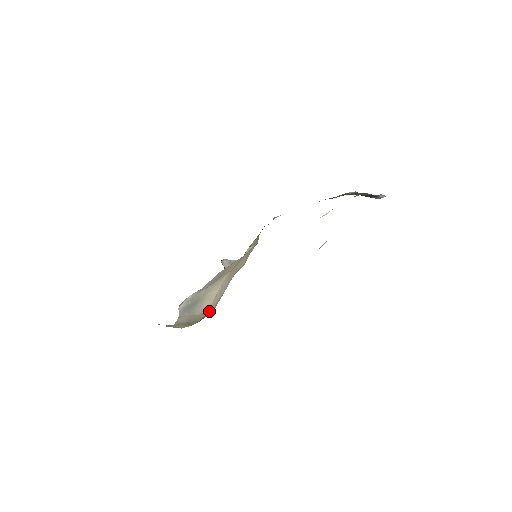
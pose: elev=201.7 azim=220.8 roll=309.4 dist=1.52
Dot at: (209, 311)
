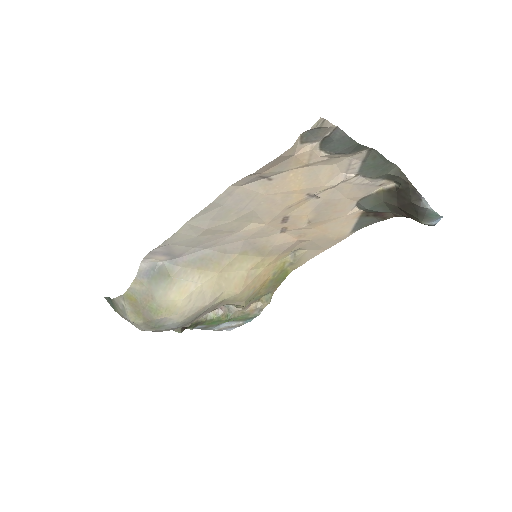
Dot at: (172, 315)
